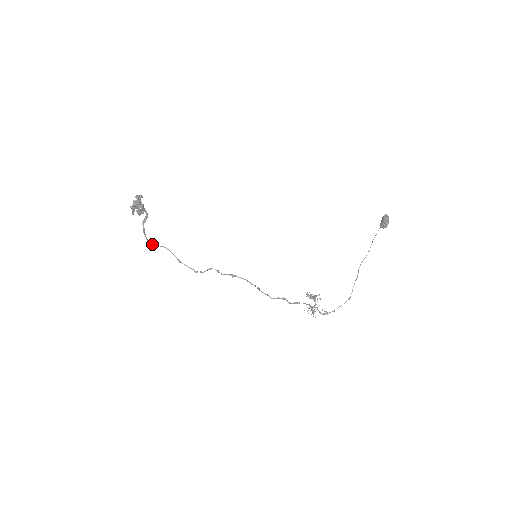
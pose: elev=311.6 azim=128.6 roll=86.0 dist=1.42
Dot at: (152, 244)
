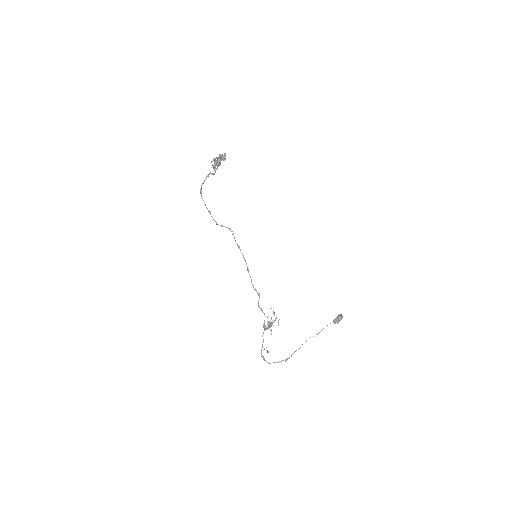
Dot at: occluded
